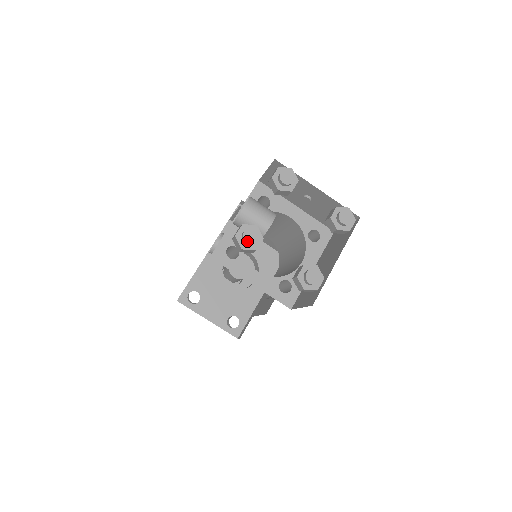
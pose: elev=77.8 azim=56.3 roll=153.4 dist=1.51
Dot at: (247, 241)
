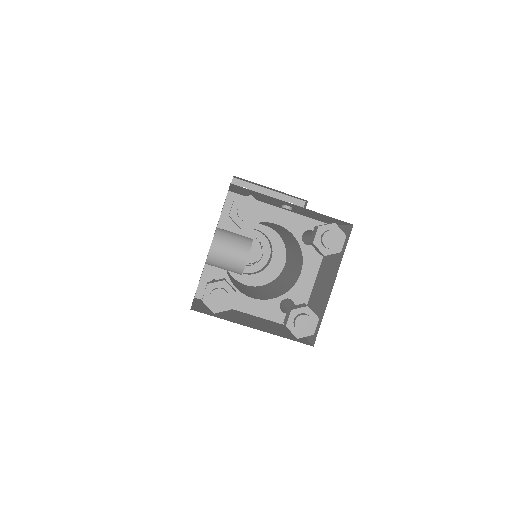
Dot at: (216, 305)
